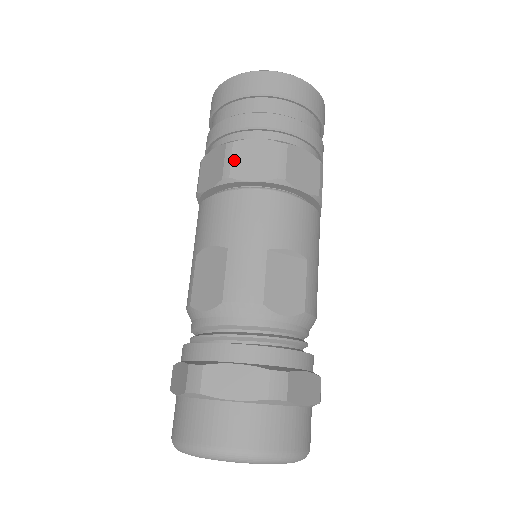
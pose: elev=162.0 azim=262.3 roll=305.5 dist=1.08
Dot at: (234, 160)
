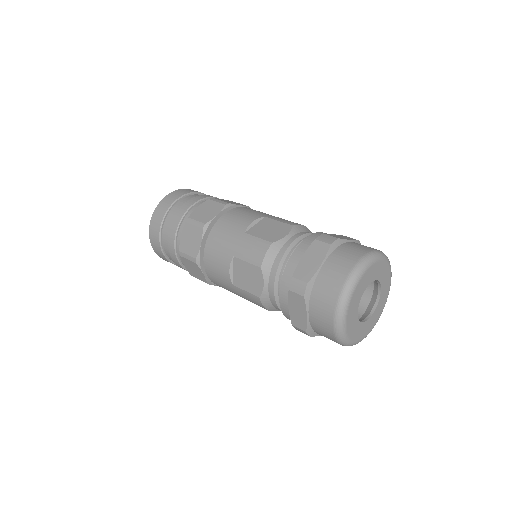
Dot at: (222, 201)
